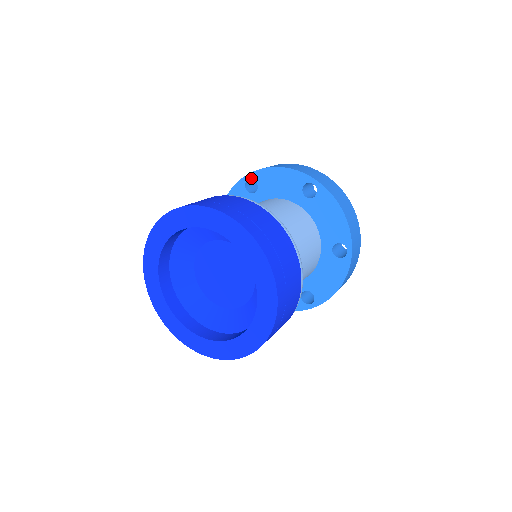
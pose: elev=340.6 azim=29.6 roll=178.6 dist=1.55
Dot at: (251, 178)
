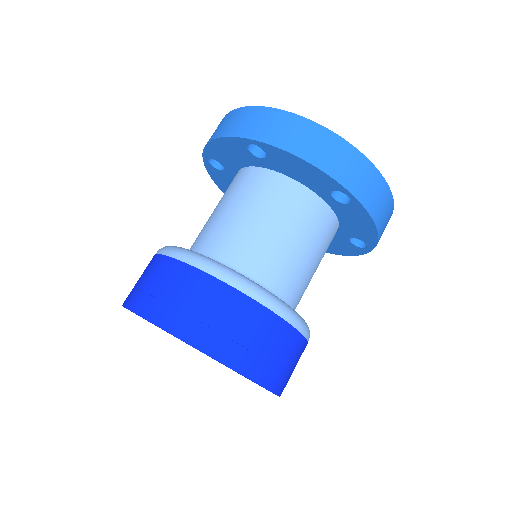
Dot at: (208, 158)
